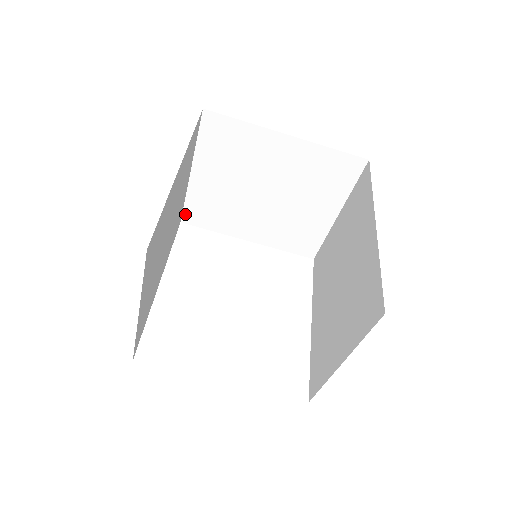
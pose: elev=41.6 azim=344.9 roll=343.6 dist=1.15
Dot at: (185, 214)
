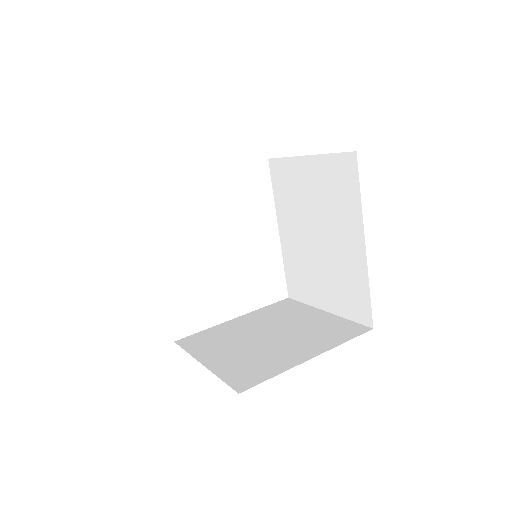
Dot at: occluded
